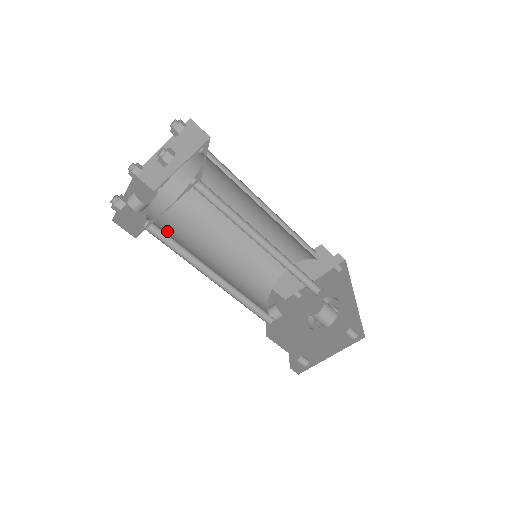
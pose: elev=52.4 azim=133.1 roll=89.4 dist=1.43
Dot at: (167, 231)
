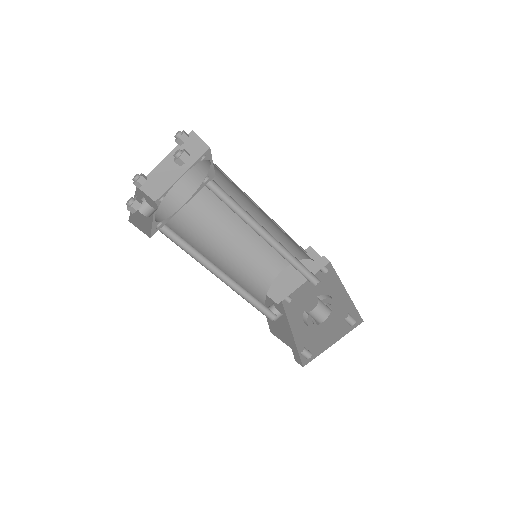
Dot at: occluded
